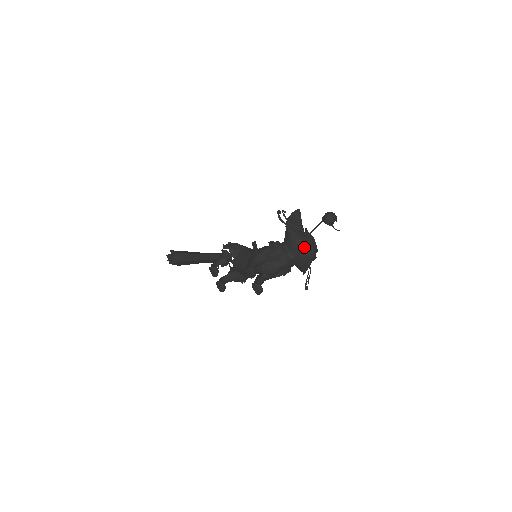
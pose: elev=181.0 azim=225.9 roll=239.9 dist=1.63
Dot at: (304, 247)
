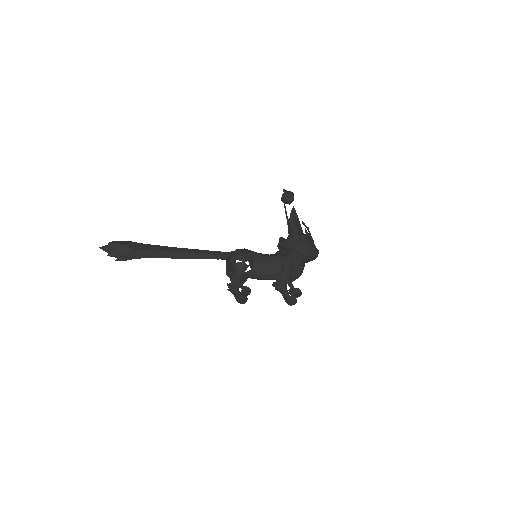
Dot at: (316, 253)
